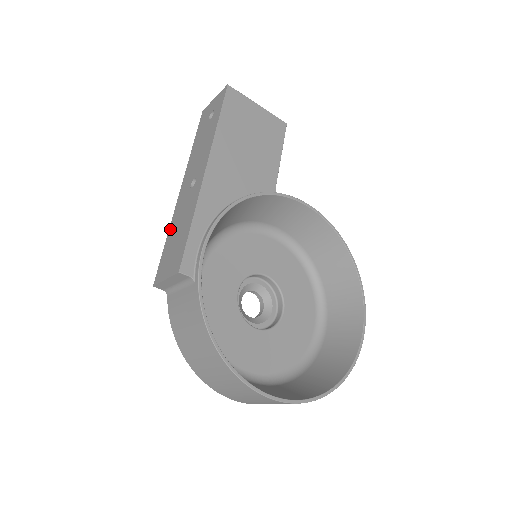
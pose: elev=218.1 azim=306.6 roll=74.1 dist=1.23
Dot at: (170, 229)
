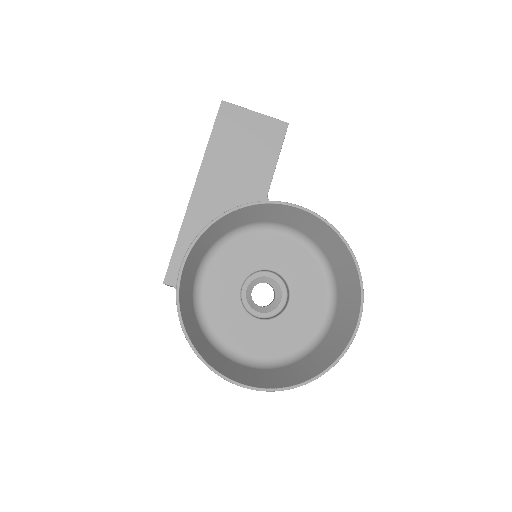
Dot at: occluded
